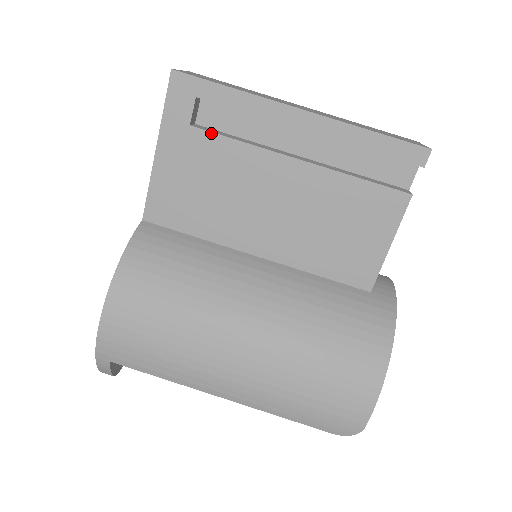
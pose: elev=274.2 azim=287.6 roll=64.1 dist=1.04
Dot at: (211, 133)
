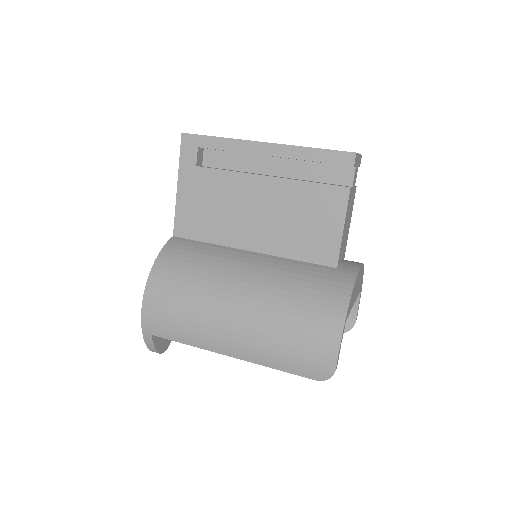
Dot at: (210, 169)
